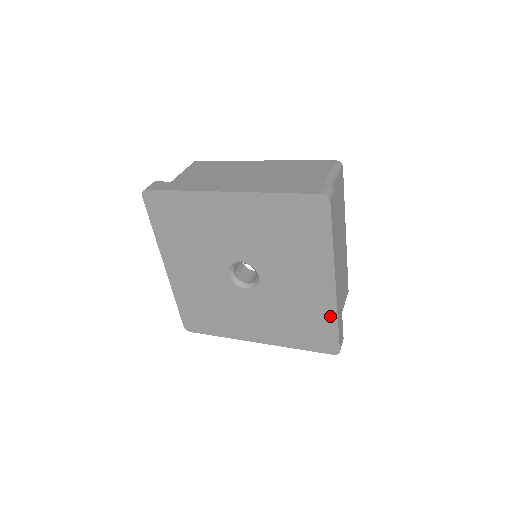
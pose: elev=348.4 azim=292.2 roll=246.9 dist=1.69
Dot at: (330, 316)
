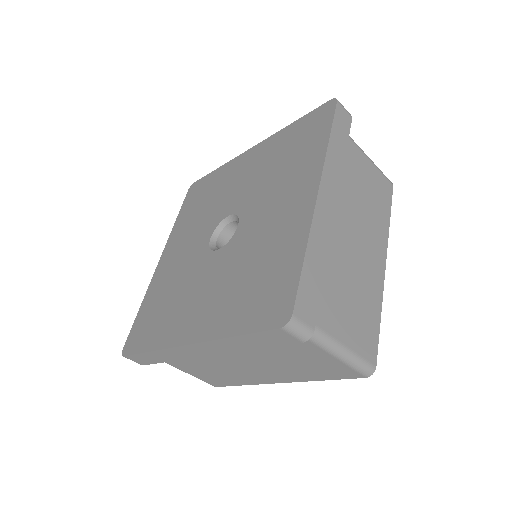
Dot at: (298, 245)
